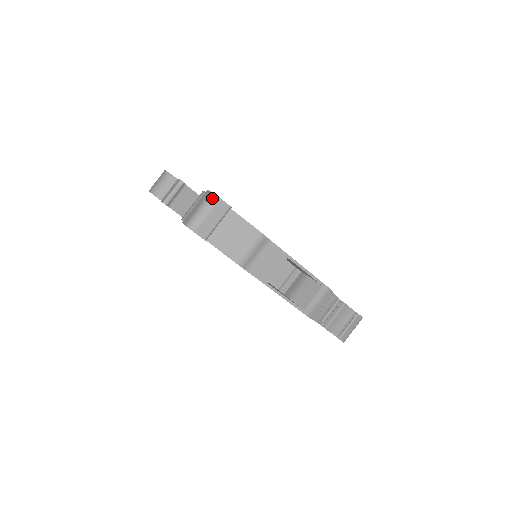
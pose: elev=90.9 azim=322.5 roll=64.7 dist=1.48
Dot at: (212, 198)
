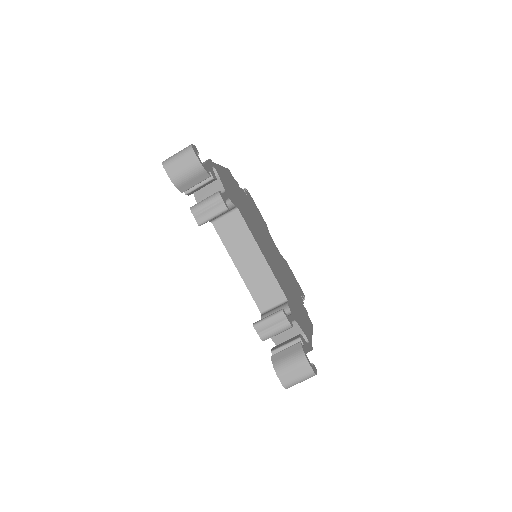
Dot at: (312, 376)
